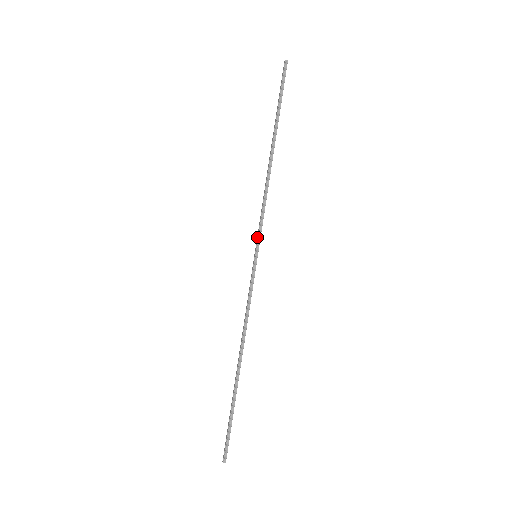
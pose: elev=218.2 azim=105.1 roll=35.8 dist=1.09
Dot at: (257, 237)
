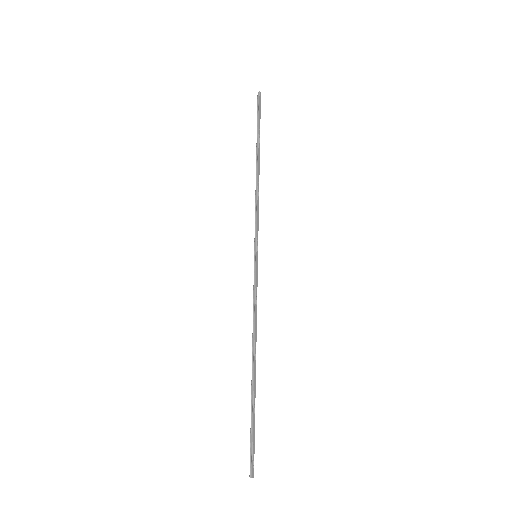
Dot at: (254, 239)
